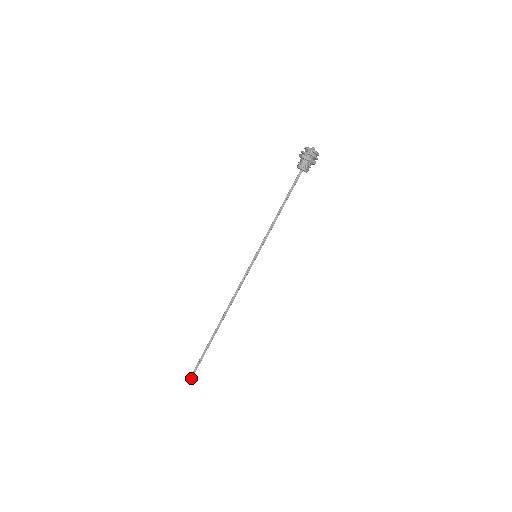
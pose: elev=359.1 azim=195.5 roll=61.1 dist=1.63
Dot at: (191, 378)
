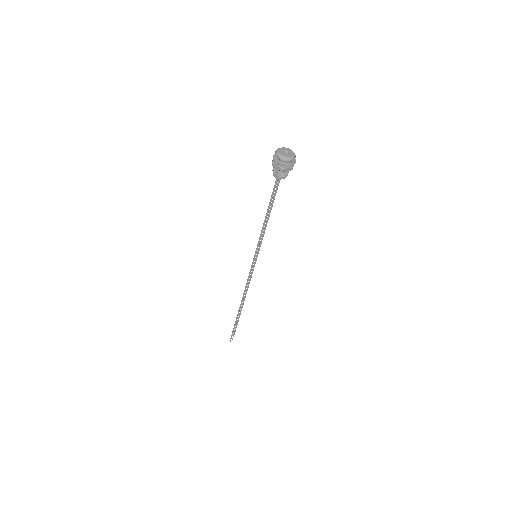
Dot at: (232, 338)
